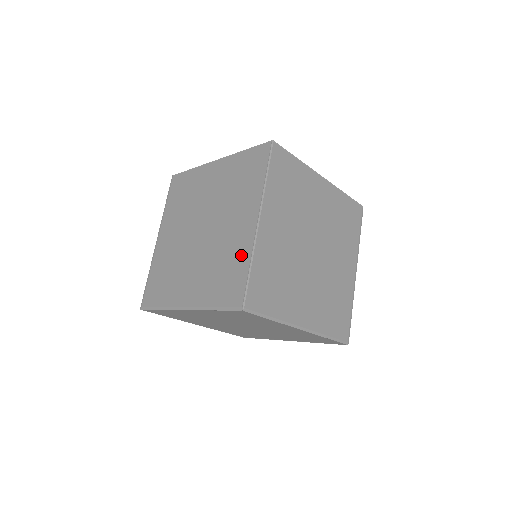
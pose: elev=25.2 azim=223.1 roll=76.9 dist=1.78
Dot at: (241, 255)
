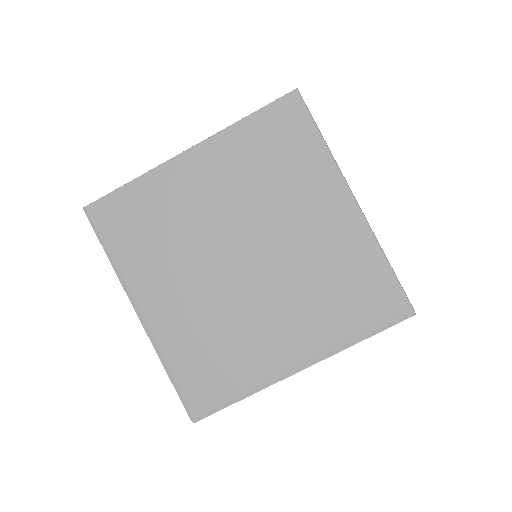
Dot at: (360, 254)
